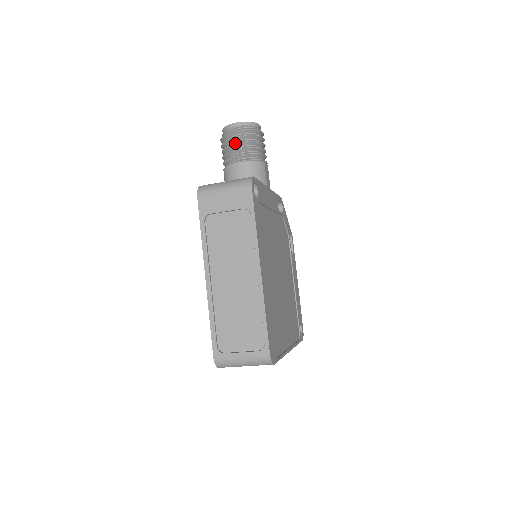
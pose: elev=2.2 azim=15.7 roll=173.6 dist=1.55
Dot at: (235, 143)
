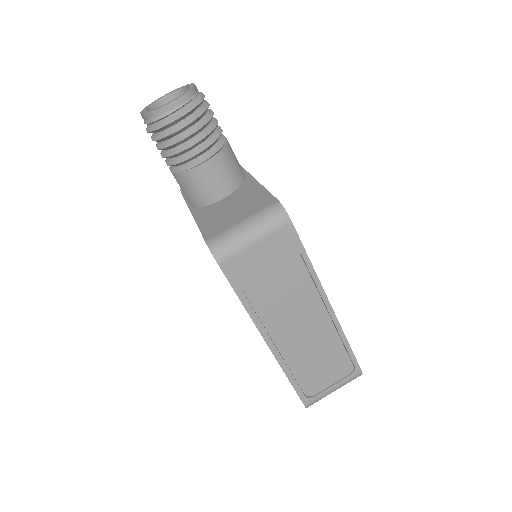
Dot at: (187, 136)
